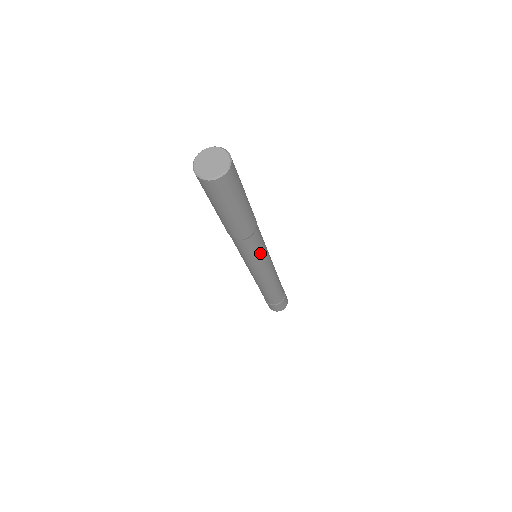
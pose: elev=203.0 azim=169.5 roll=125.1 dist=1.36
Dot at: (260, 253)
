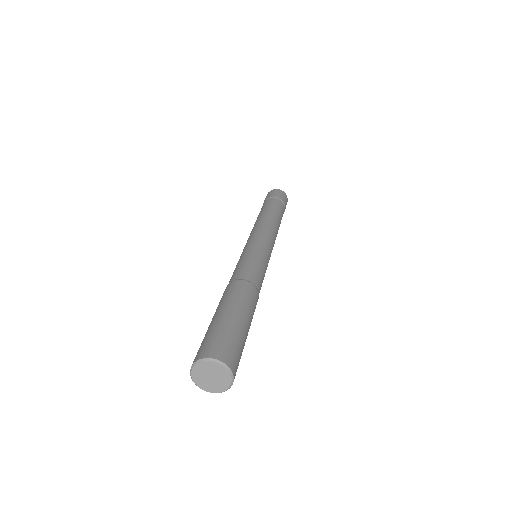
Dot at: occluded
